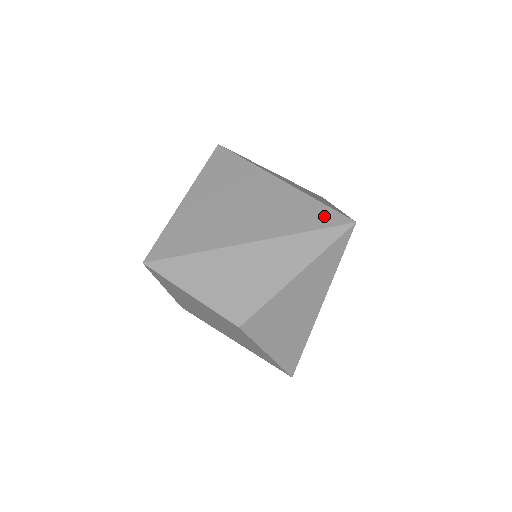
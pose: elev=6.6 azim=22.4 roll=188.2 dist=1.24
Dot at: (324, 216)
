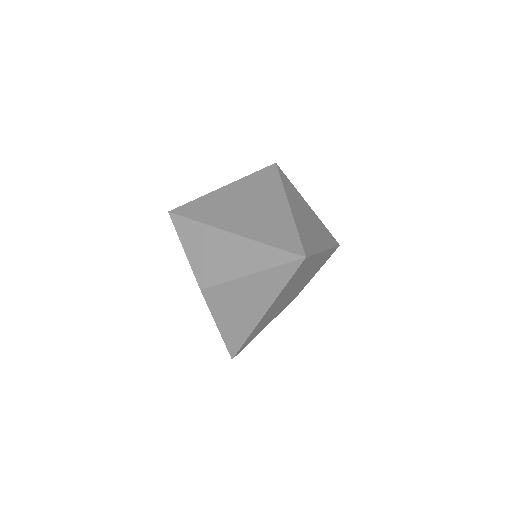
Dot at: (291, 242)
